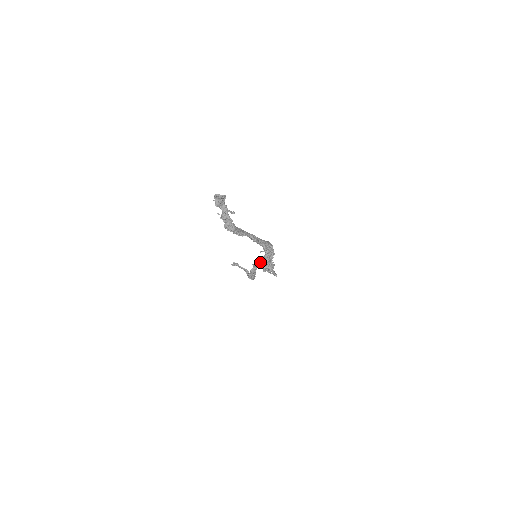
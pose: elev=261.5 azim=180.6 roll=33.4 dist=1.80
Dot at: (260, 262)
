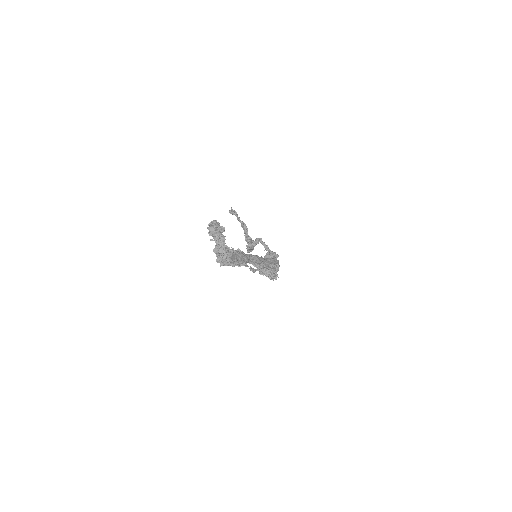
Dot at: (261, 243)
